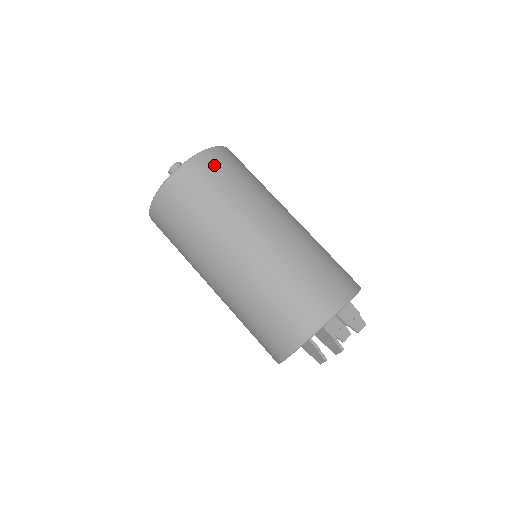
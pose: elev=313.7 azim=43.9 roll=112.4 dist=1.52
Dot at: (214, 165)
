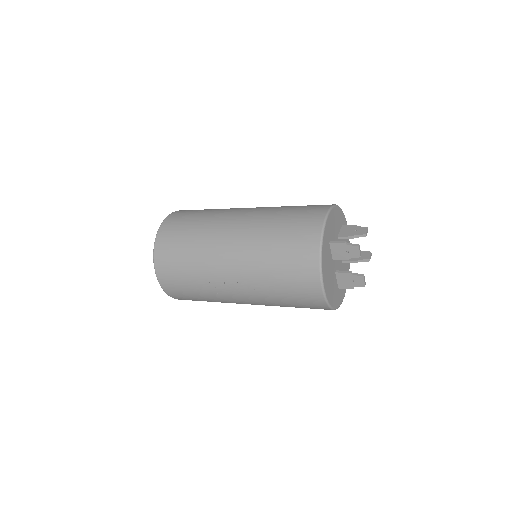
Dot at: (179, 216)
